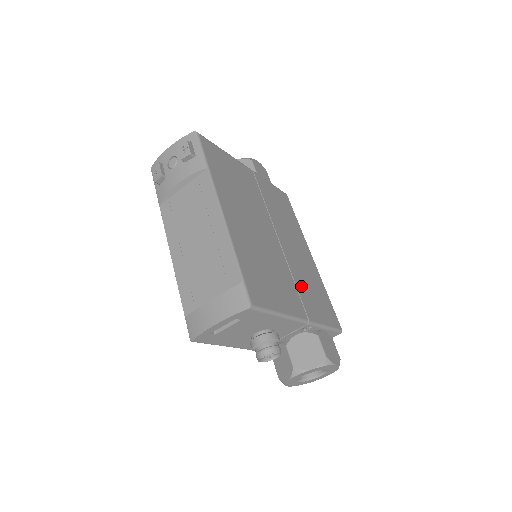
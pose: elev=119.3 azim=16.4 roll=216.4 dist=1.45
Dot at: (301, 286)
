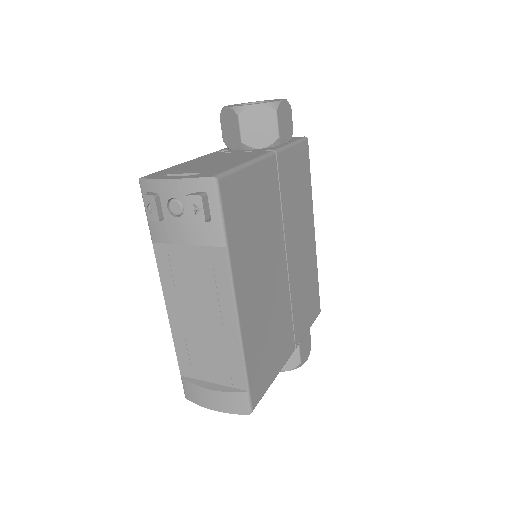
Dot at: (297, 306)
